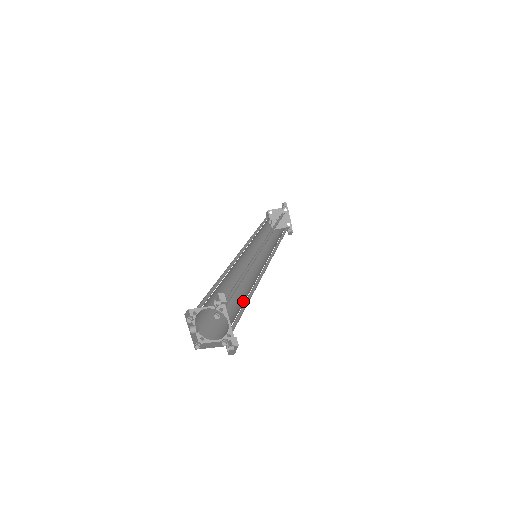
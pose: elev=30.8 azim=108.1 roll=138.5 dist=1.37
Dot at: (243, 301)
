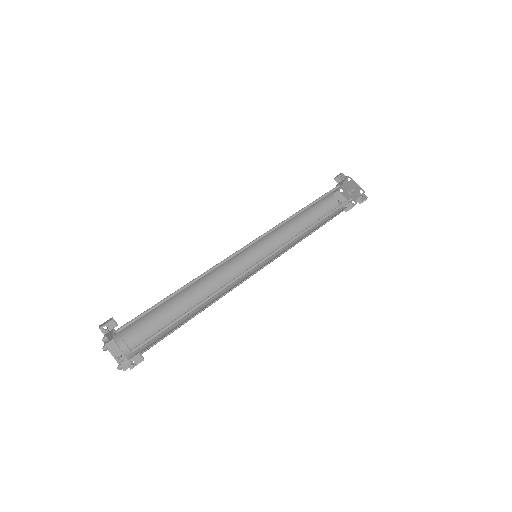
Dot at: occluded
